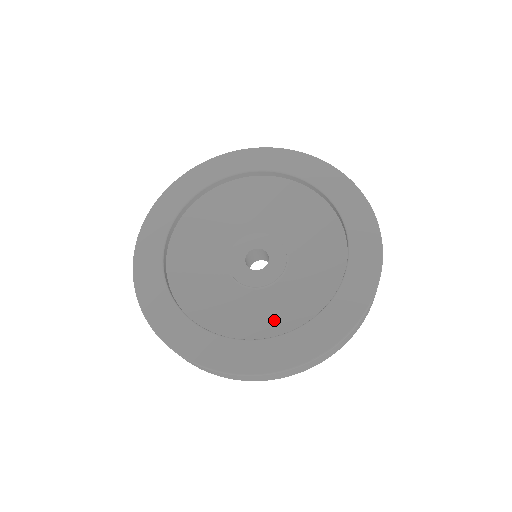
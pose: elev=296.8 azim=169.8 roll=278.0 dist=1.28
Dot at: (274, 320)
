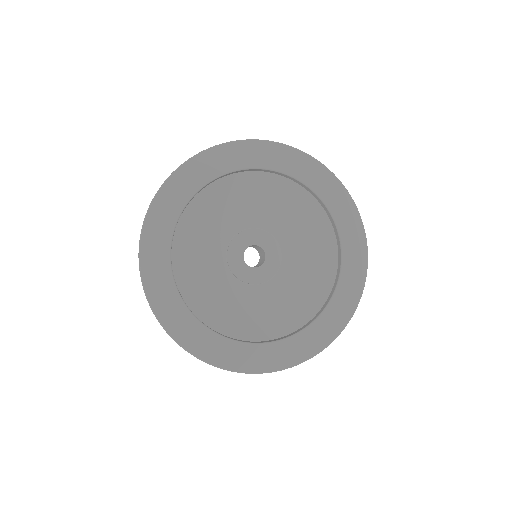
Dot at: (312, 287)
